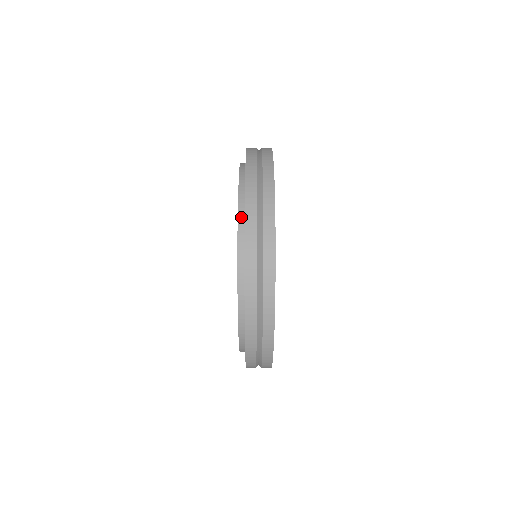
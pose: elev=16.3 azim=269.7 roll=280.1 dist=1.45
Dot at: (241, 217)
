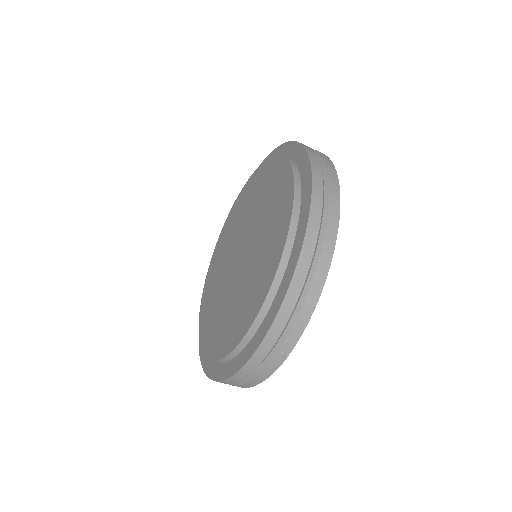
Dot at: occluded
